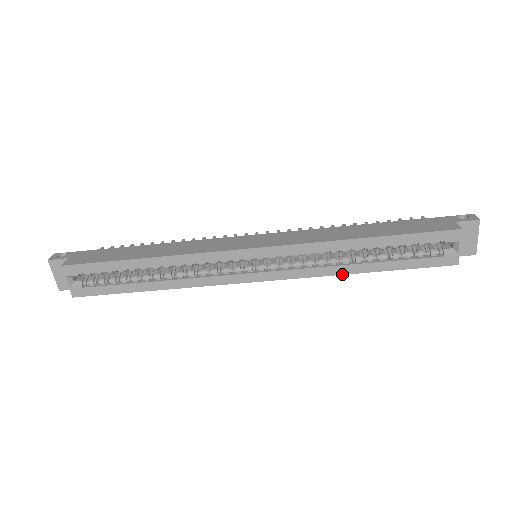
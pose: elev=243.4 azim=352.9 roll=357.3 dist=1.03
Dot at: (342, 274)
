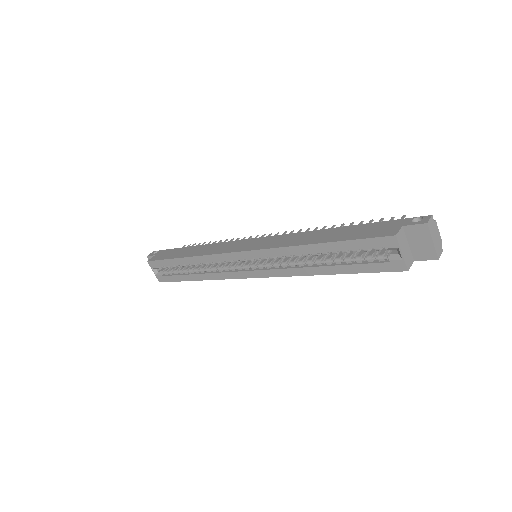
Dot at: (309, 275)
